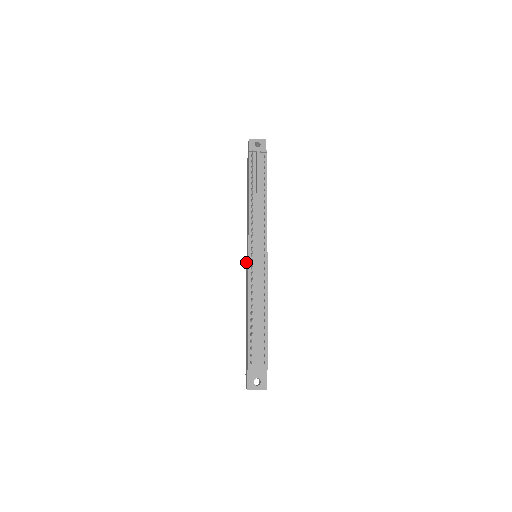
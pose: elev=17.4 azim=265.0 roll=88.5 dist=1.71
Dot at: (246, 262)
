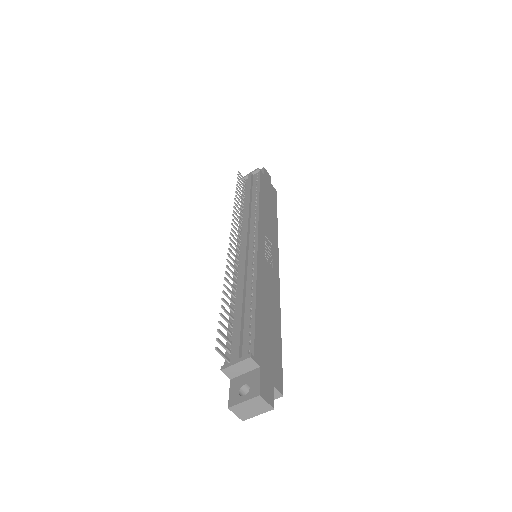
Dot at: occluded
